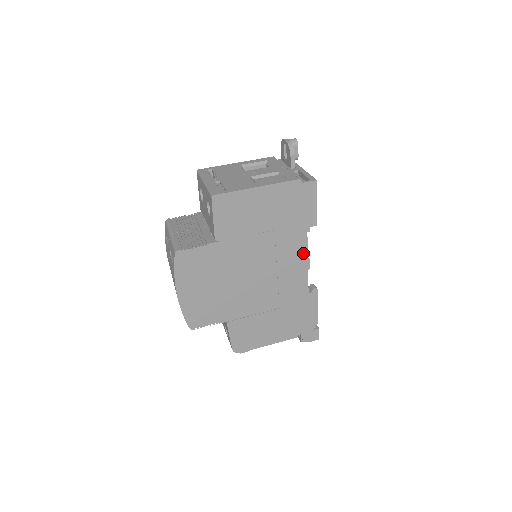
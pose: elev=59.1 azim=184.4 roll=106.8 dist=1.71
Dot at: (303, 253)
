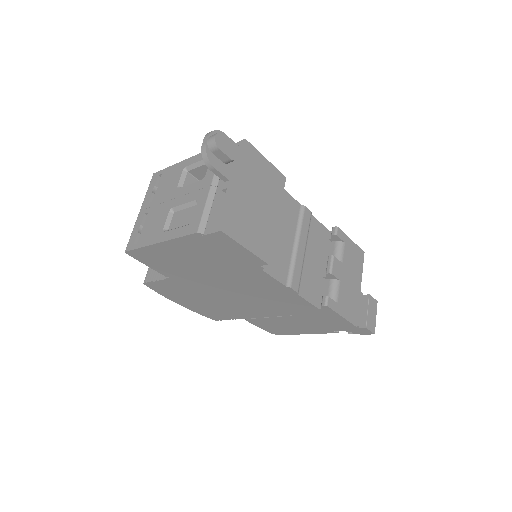
Dot at: (275, 283)
